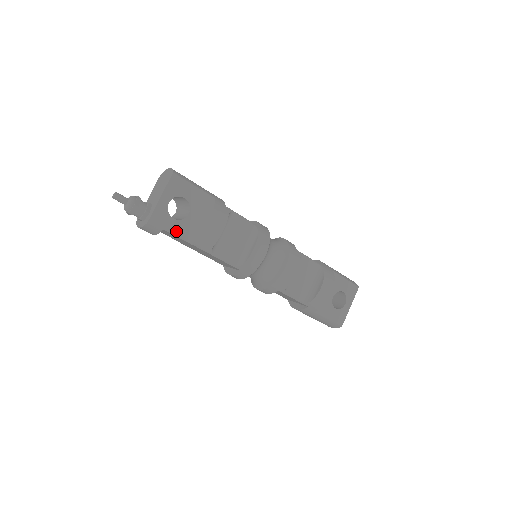
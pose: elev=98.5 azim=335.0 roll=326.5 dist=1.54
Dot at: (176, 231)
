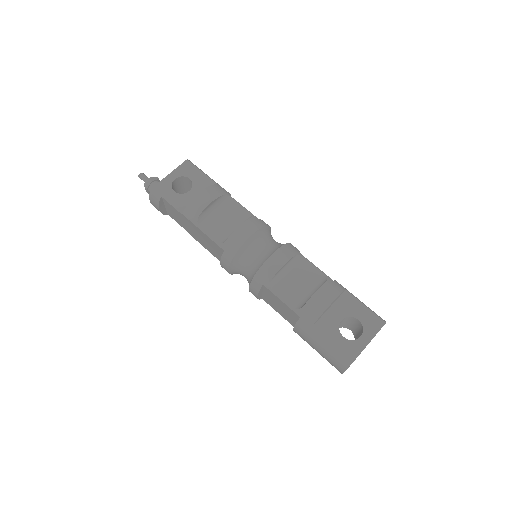
Dot at: (173, 201)
